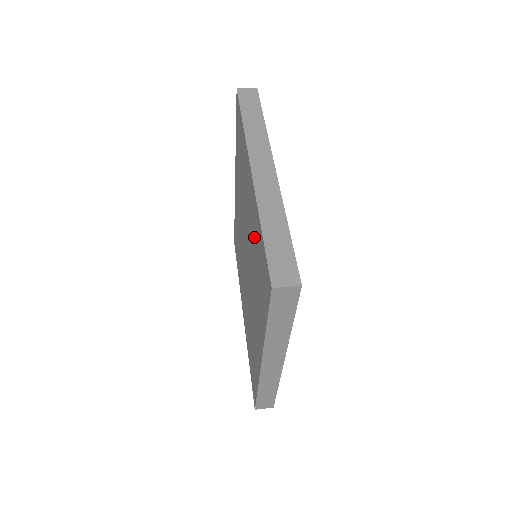
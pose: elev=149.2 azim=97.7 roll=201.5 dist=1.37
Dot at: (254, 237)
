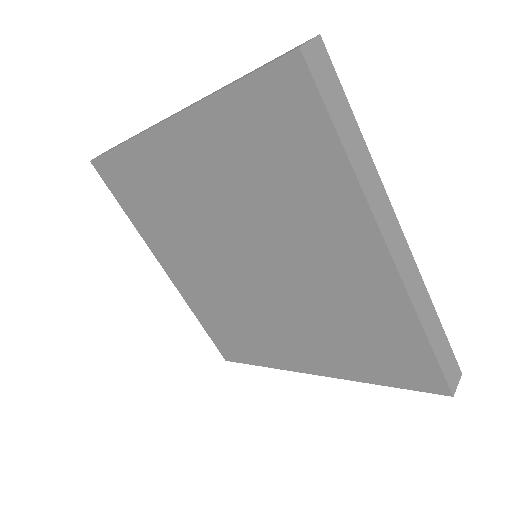
Dot at: (357, 306)
